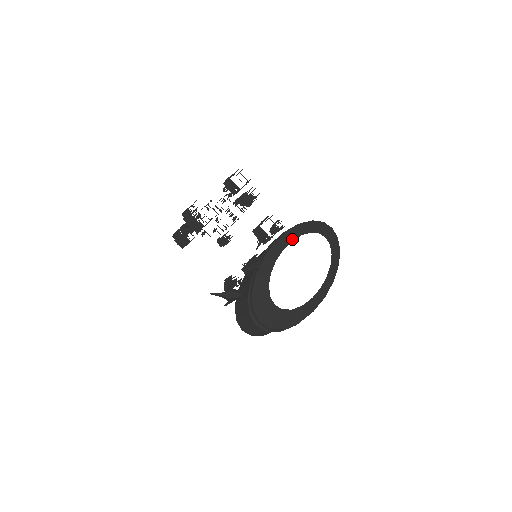
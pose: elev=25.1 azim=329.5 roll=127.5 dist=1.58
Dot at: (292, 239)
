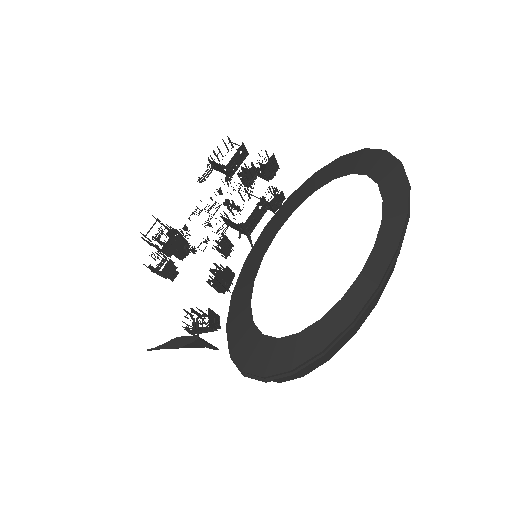
Dot at: (294, 208)
